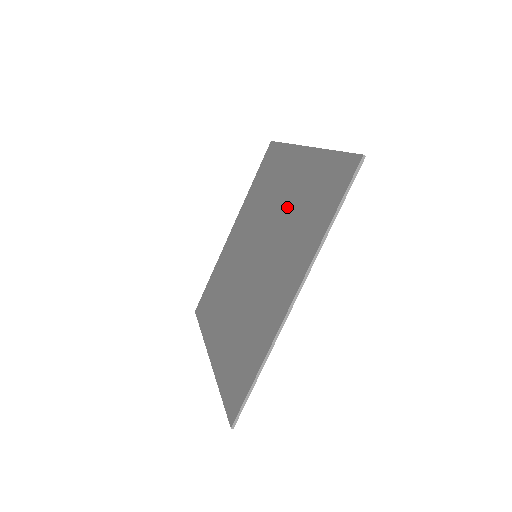
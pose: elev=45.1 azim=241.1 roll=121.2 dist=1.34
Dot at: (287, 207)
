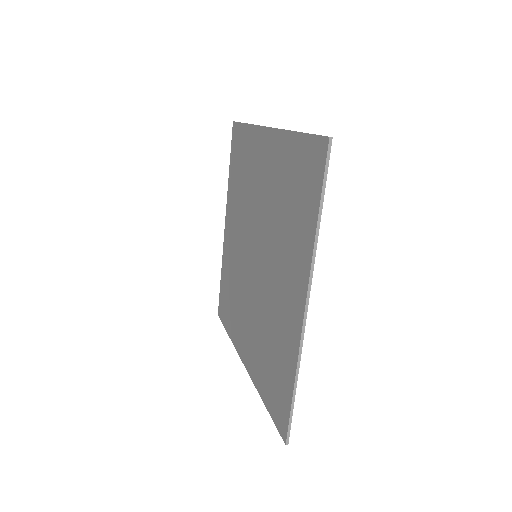
Dot at: (272, 306)
